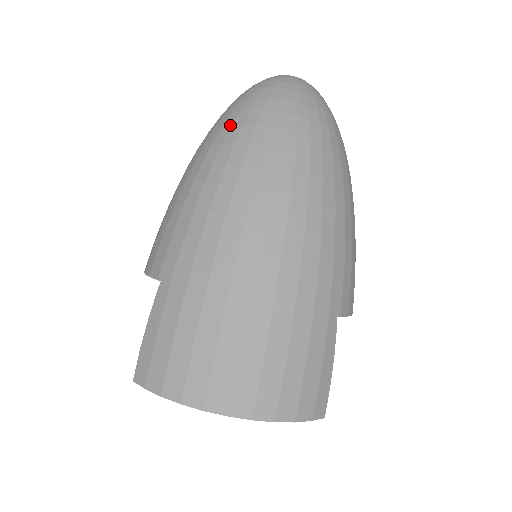
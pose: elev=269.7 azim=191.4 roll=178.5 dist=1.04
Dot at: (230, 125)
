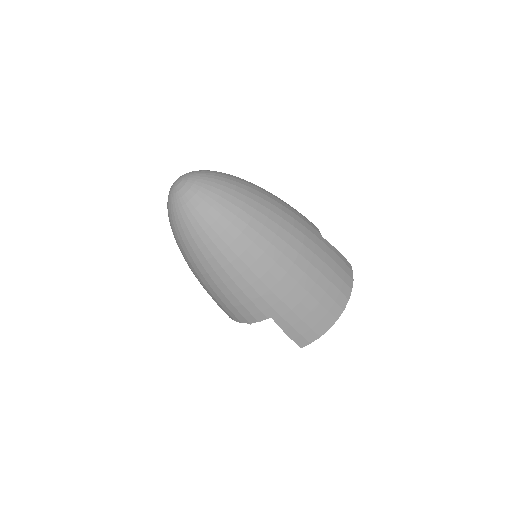
Dot at: (212, 242)
